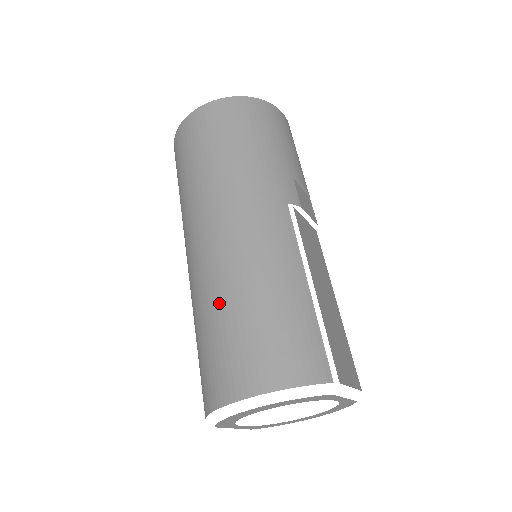
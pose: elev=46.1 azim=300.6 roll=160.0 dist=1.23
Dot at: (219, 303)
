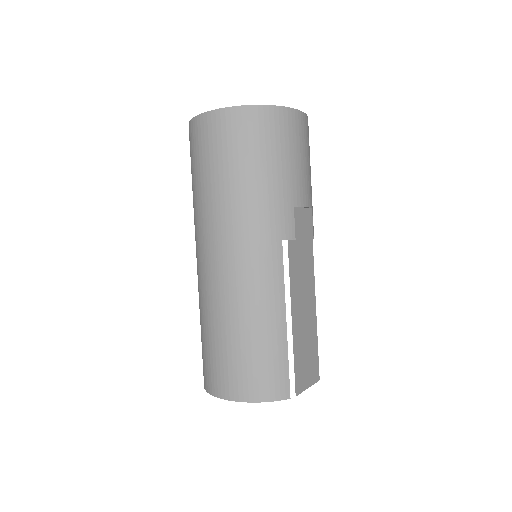
Dot at: (215, 324)
